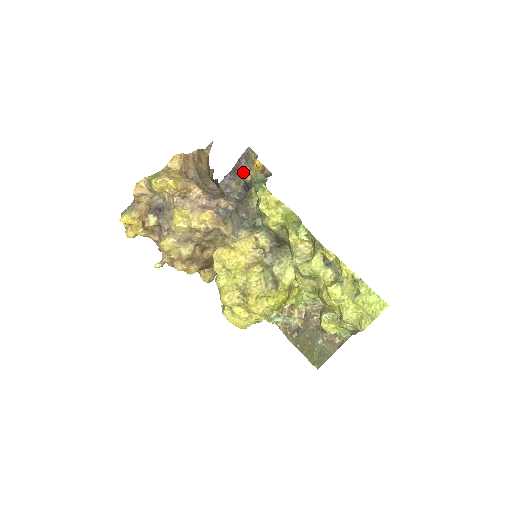
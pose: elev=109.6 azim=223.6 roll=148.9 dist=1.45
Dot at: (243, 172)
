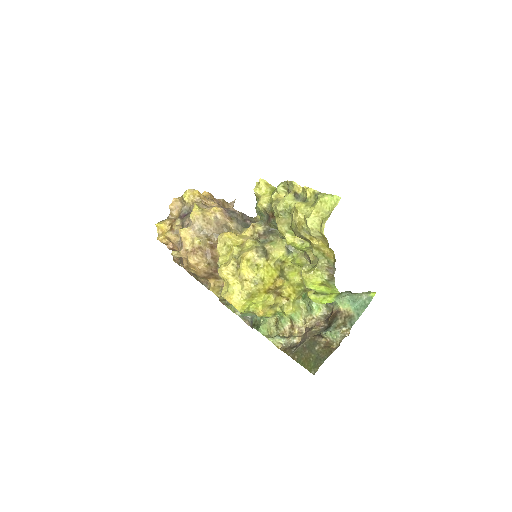
Dot at: occluded
